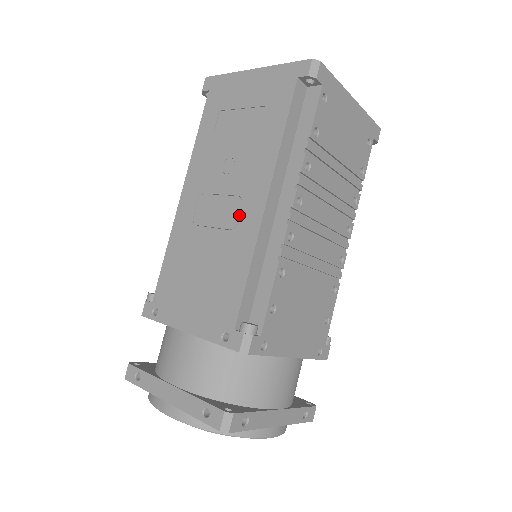
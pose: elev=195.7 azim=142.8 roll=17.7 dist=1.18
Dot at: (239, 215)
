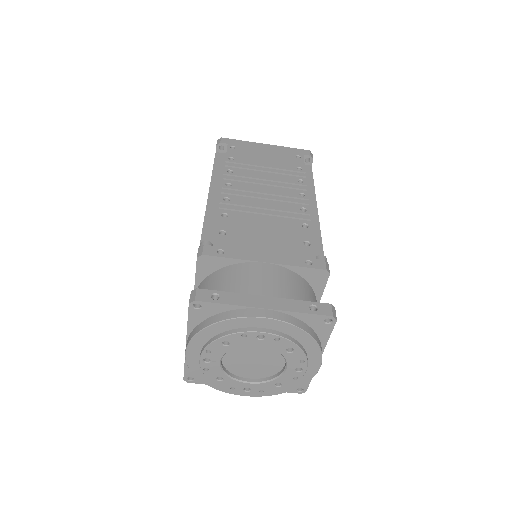
Dot at: occluded
